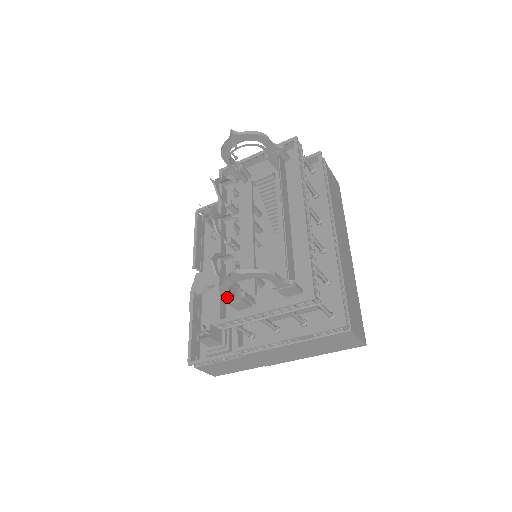
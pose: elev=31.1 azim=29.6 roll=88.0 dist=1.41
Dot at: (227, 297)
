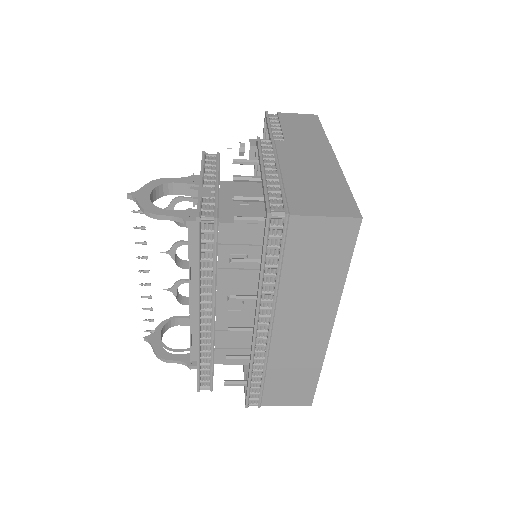
Dot at: occluded
